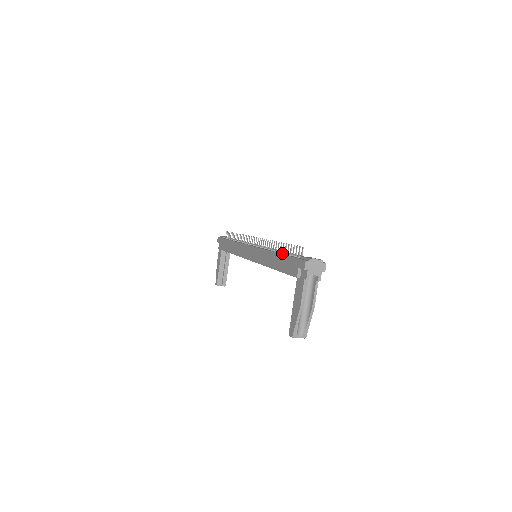
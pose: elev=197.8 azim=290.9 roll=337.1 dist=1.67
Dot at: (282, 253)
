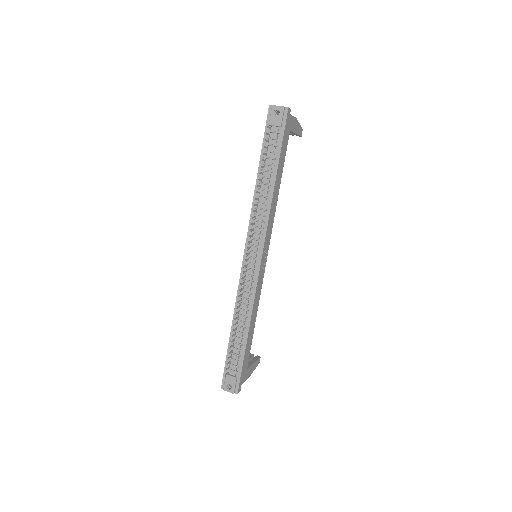
Dot at: (233, 337)
